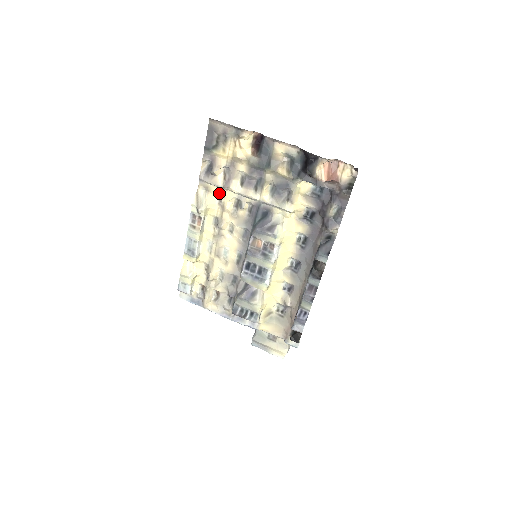
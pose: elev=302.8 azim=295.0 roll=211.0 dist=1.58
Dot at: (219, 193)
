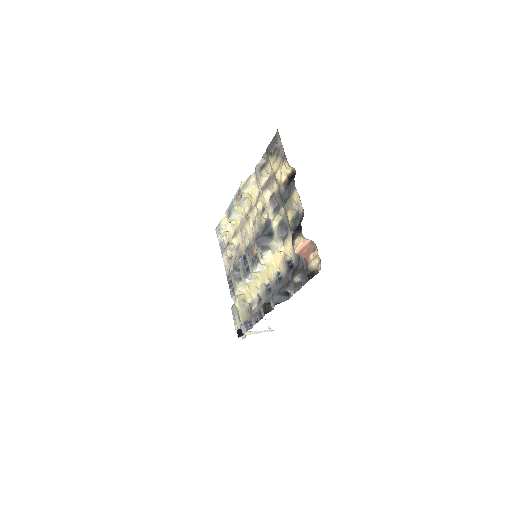
Dot at: (260, 190)
